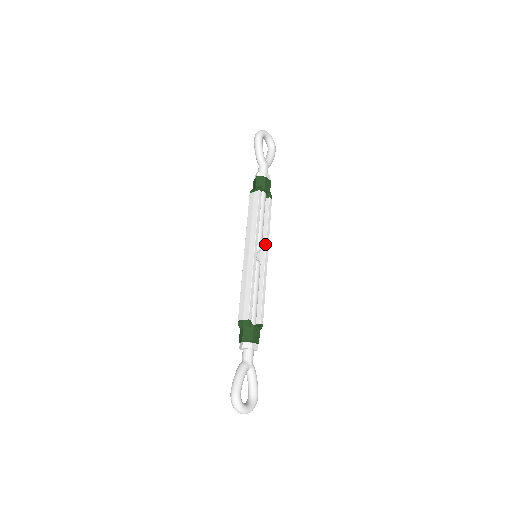
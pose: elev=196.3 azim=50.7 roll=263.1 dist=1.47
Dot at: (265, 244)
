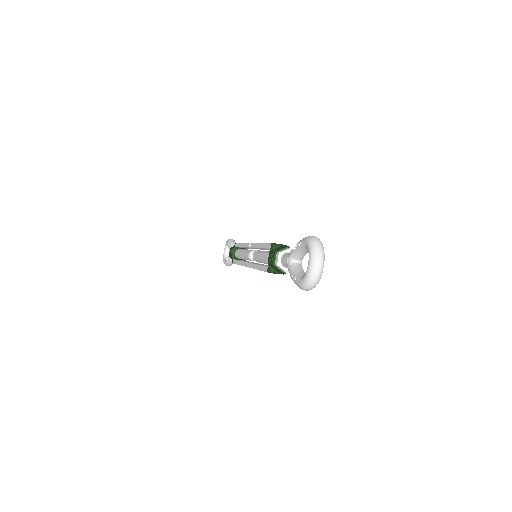
Dot at: occluded
